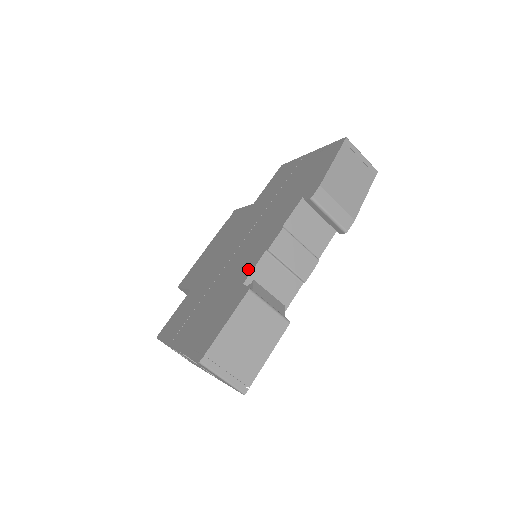
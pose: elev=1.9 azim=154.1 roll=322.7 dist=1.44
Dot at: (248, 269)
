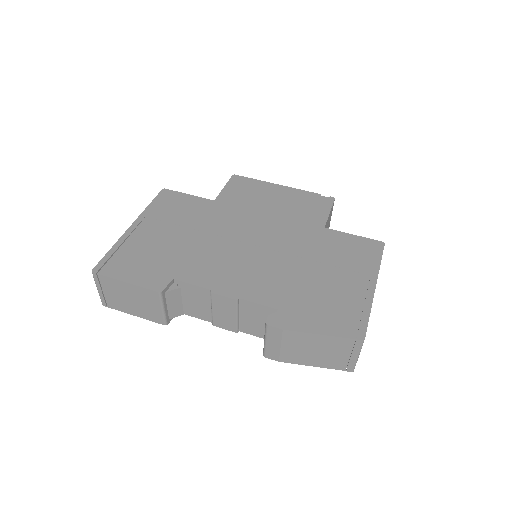
Dot at: (193, 276)
